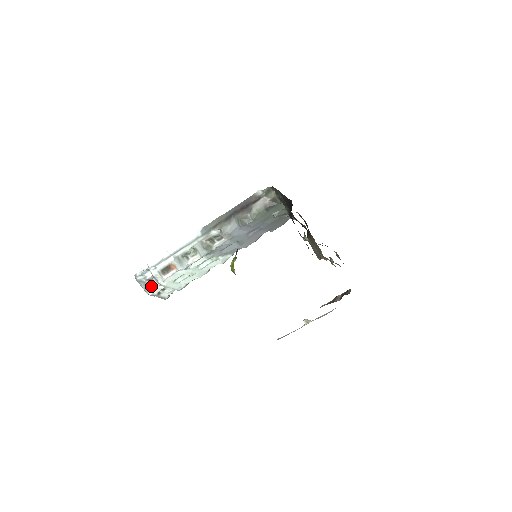
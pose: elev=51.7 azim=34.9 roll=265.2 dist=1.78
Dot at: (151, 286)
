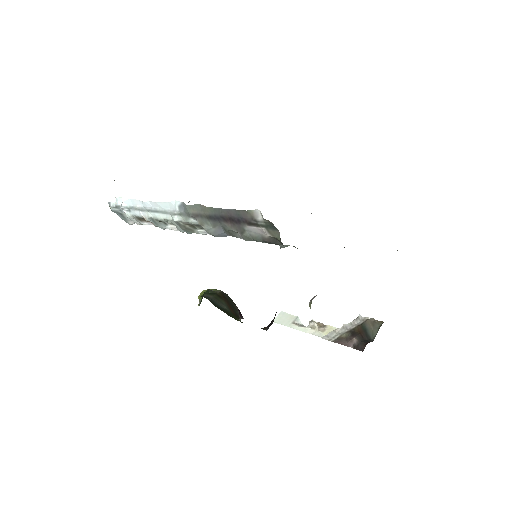
Dot at: occluded
